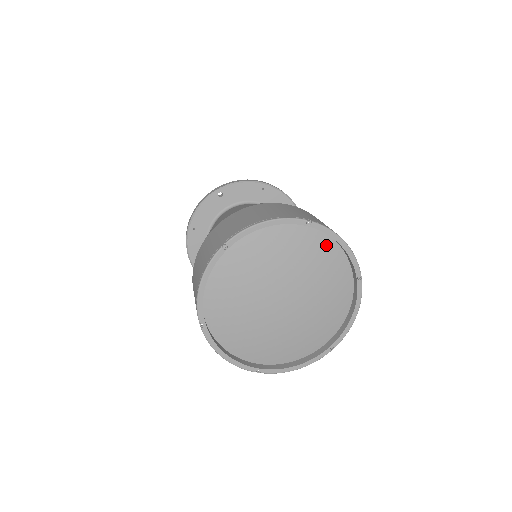
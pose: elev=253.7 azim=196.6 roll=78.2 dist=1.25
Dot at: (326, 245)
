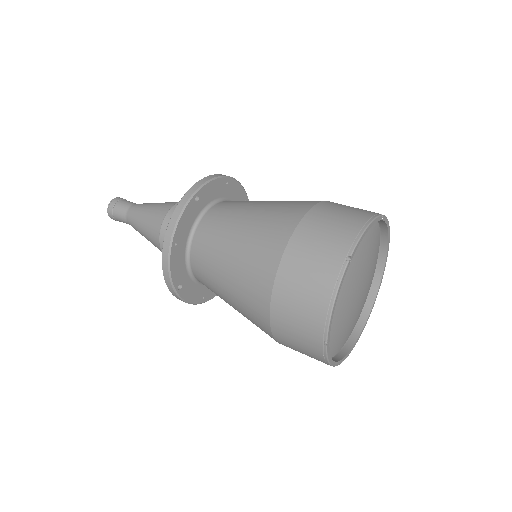
Dot at: (377, 232)
